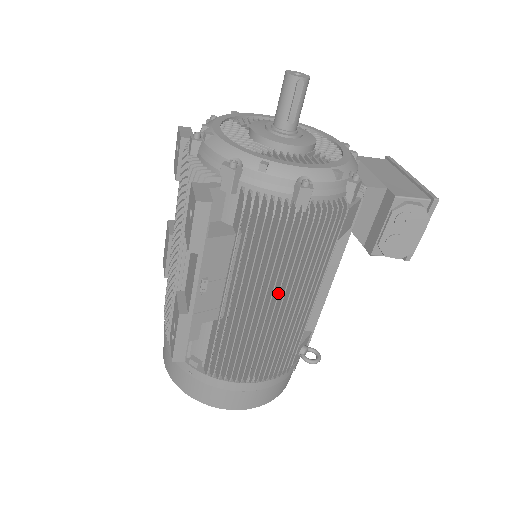
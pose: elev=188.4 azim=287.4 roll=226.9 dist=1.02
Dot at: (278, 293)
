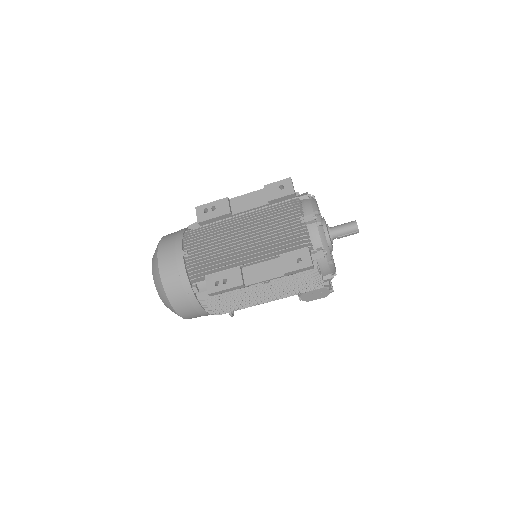
Dot at: (276, 297)
